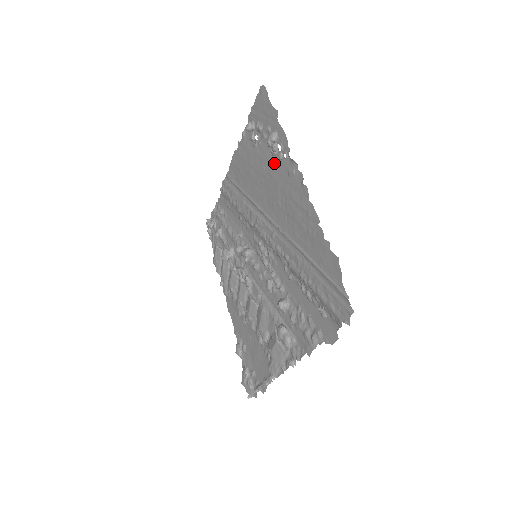
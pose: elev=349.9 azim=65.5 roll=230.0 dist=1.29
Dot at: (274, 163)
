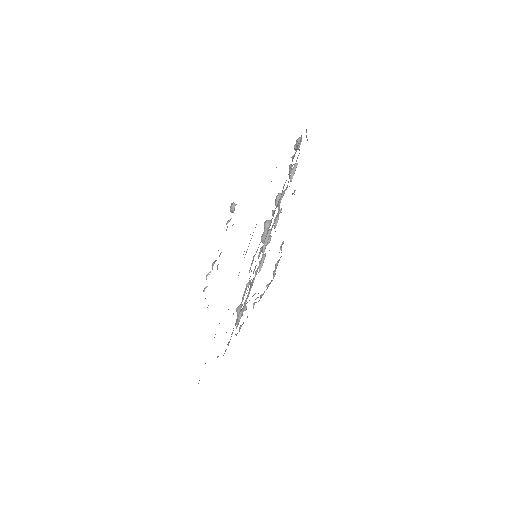
Dot at: occluded
